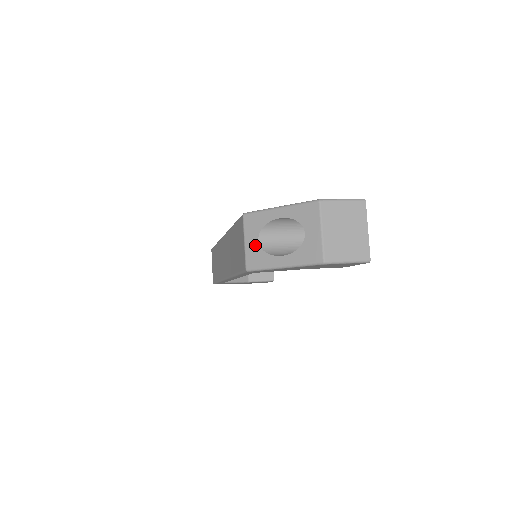
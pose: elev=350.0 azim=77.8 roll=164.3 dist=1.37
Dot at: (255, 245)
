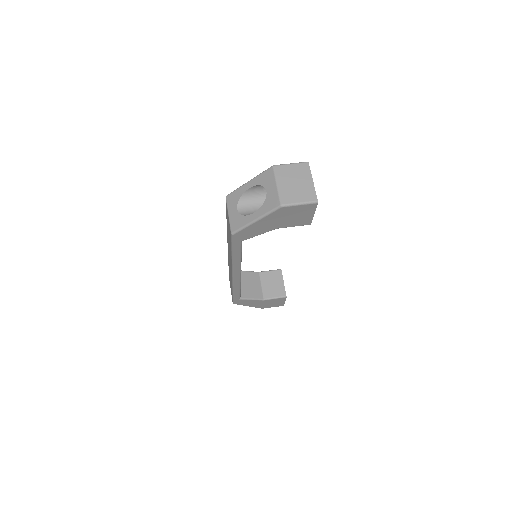
Dot at: (235, 213)
